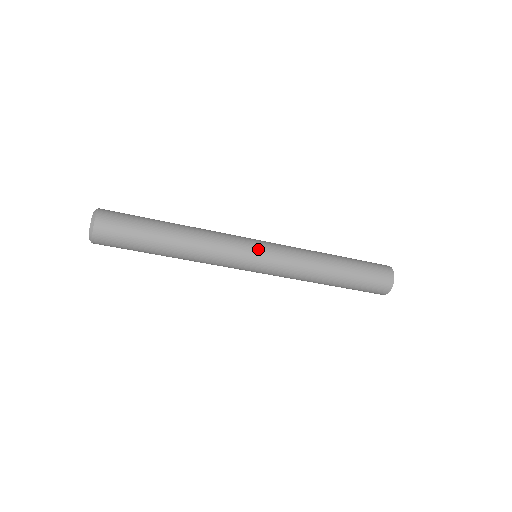
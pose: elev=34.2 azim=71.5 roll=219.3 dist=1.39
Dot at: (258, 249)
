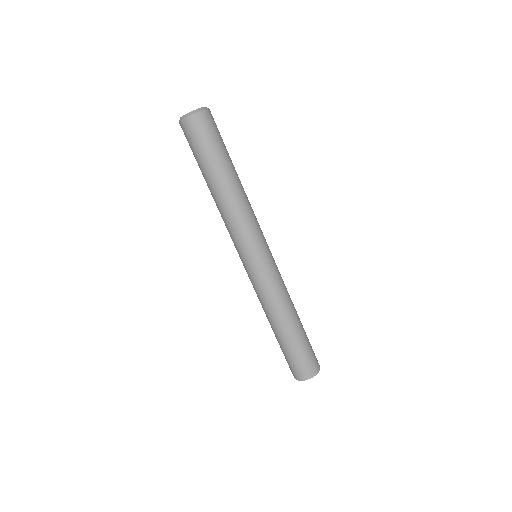
Dot at: occluded
